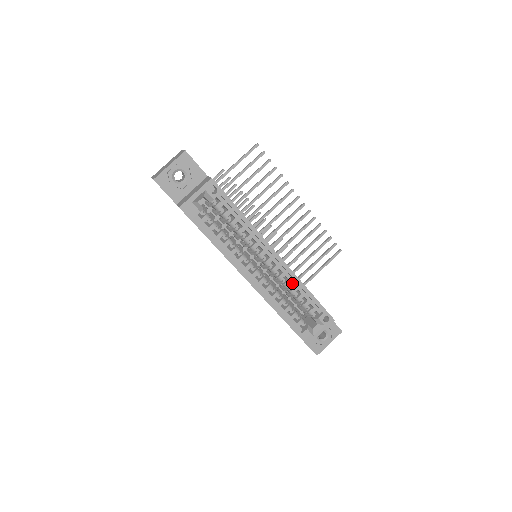
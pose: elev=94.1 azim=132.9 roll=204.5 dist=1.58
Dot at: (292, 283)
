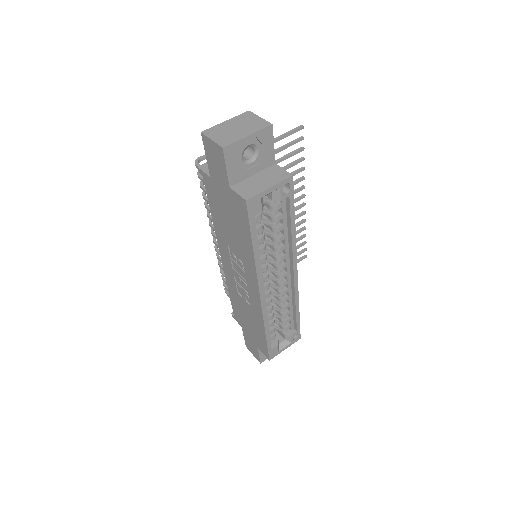
Dot at: (289, 299)
